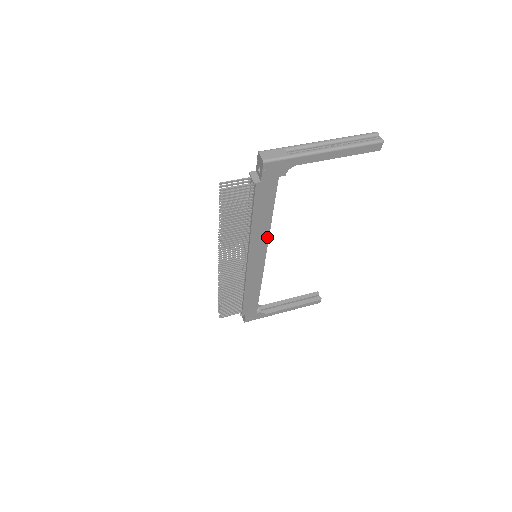
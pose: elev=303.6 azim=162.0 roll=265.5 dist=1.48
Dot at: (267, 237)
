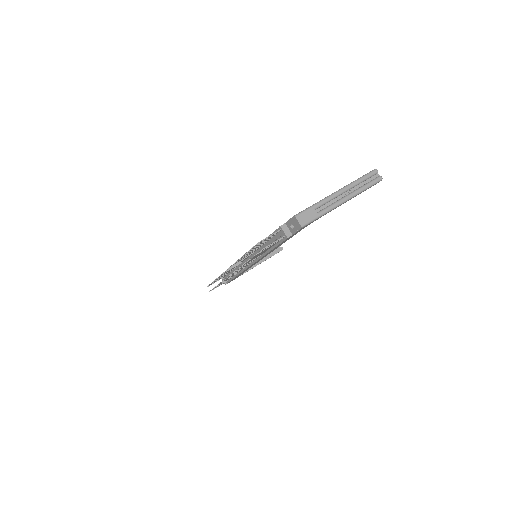
Dot at: occluded
